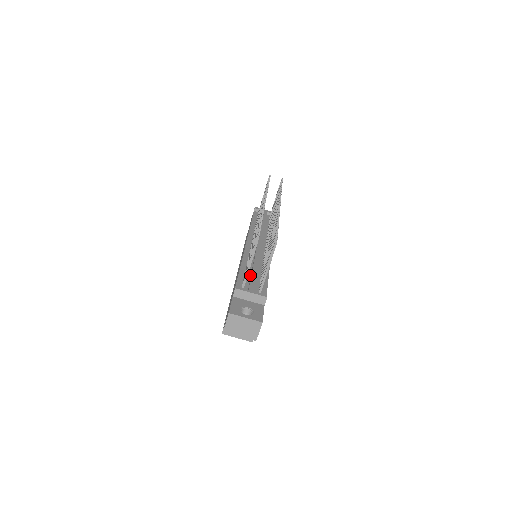
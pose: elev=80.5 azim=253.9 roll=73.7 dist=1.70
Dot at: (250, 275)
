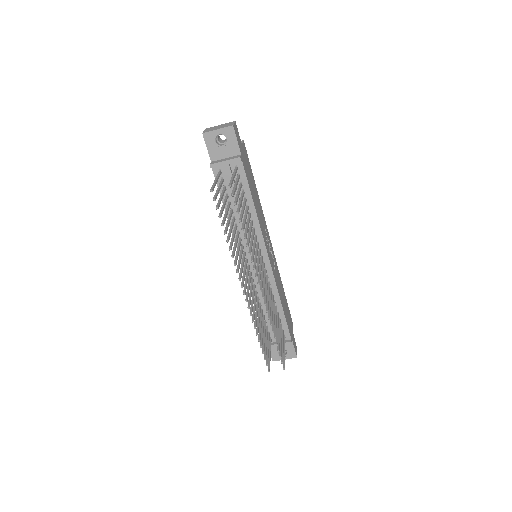
Dot at: occluded
